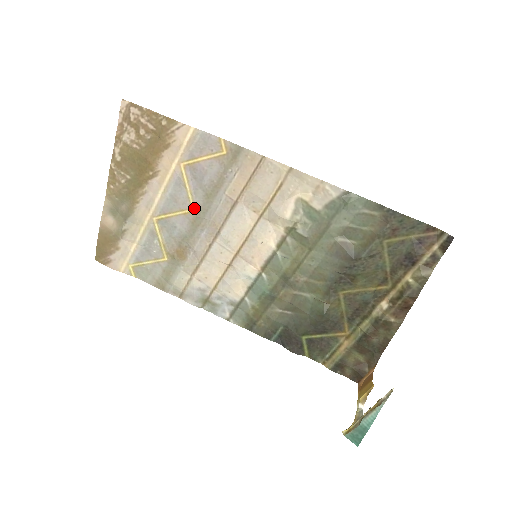
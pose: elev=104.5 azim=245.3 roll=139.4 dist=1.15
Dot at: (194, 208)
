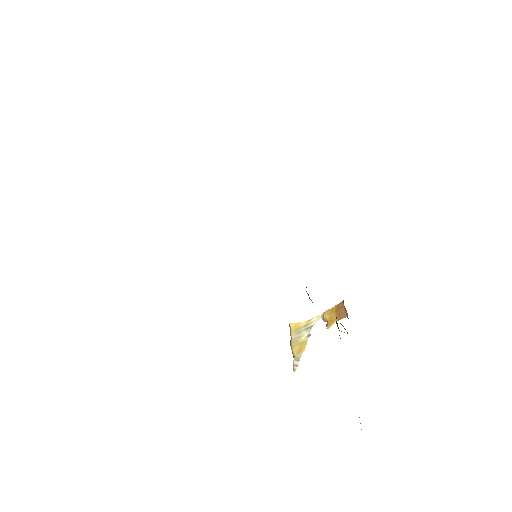
Dot at: occluded
